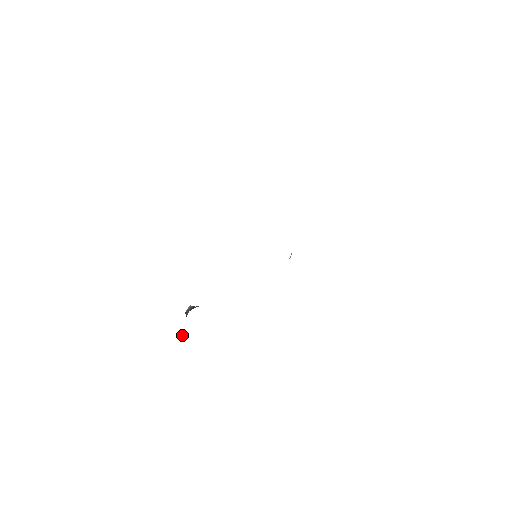
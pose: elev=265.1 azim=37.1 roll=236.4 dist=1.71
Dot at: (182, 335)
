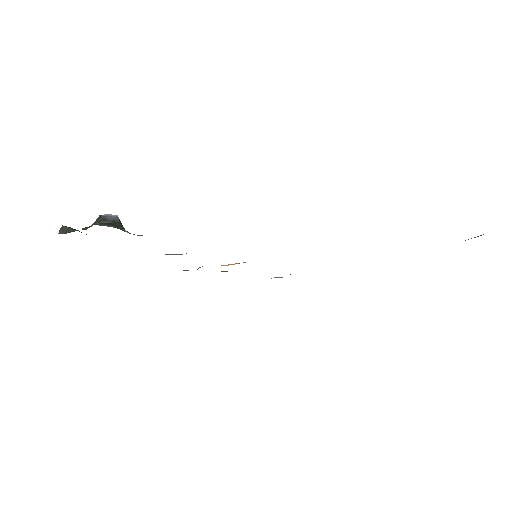
Dot at: (63, 227)
